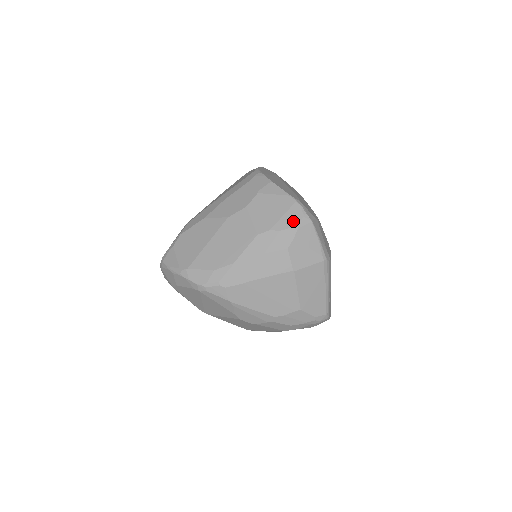
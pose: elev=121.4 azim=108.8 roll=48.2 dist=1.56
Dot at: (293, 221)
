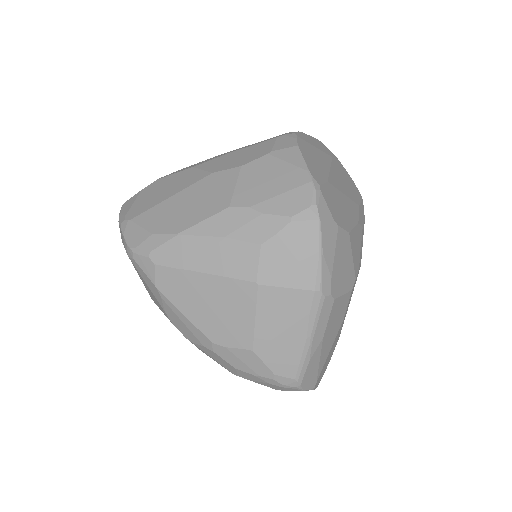
Dot at: (290, 207)
